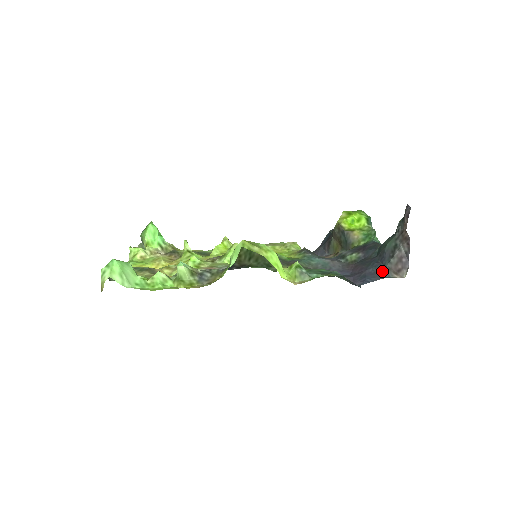
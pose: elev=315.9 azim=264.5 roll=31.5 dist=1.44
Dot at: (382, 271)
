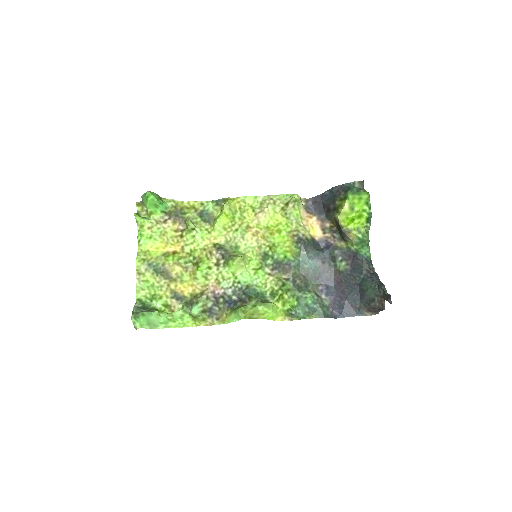
Dot at: (357, 308)
